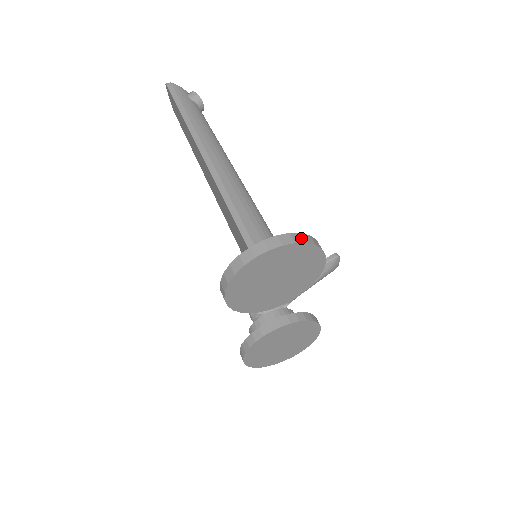
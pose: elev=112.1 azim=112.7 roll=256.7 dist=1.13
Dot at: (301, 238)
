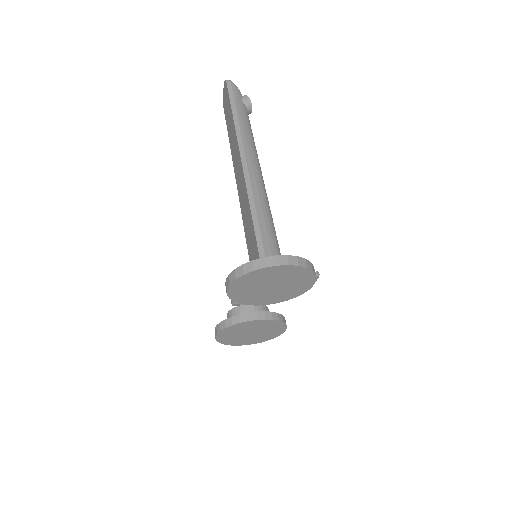
Dot at: (304, 263)
